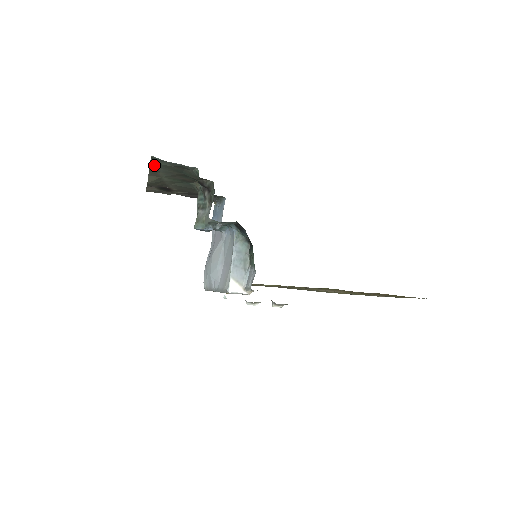
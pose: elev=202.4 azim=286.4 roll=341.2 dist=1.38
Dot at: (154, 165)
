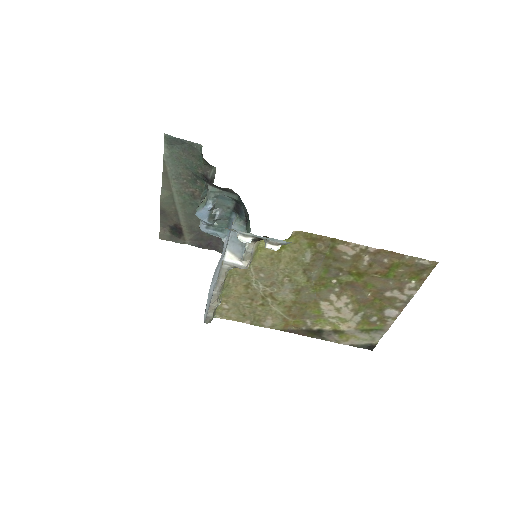
Dot at: (167, 162)
